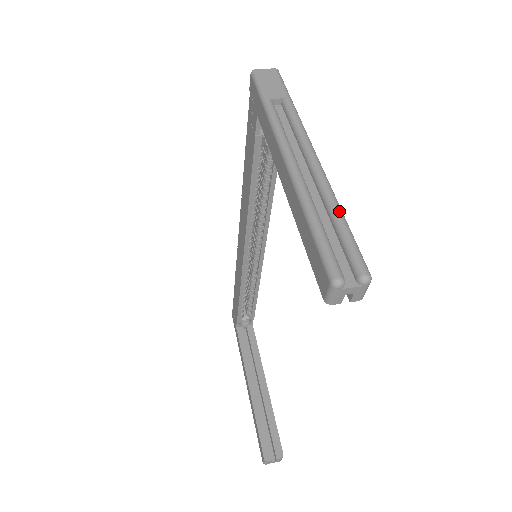
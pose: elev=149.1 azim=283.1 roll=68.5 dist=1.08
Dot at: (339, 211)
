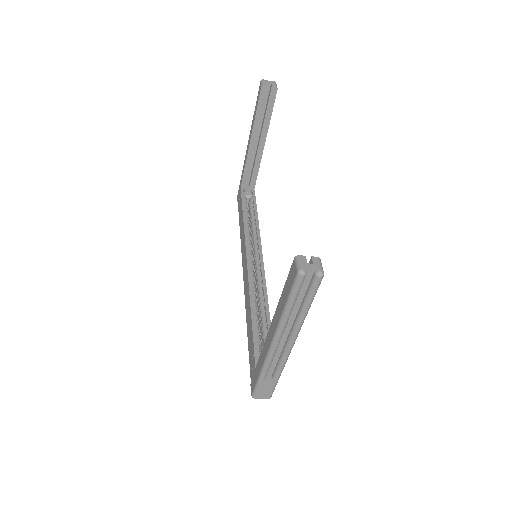
Dot at: occluded
